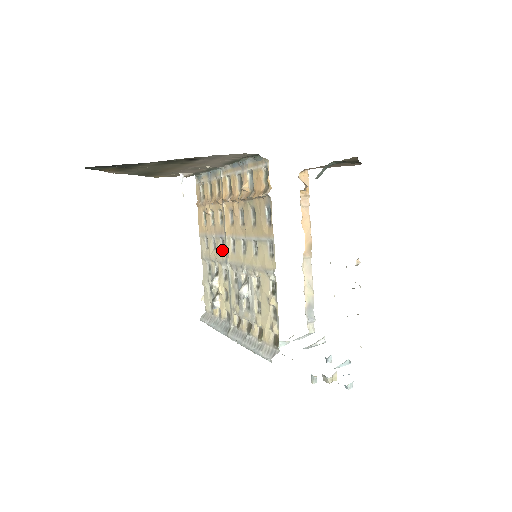
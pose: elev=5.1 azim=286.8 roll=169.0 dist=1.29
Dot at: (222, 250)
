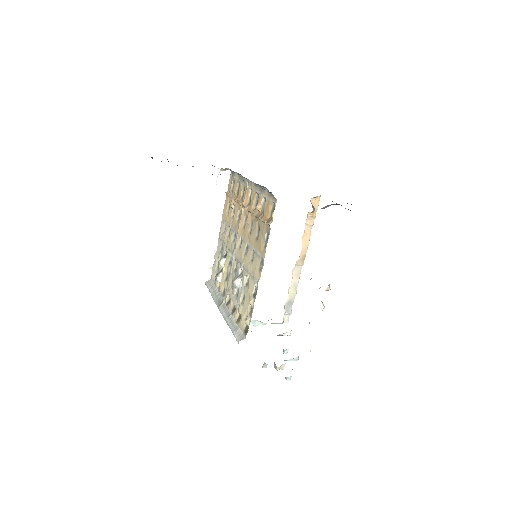
Dot at: (233, 241)
